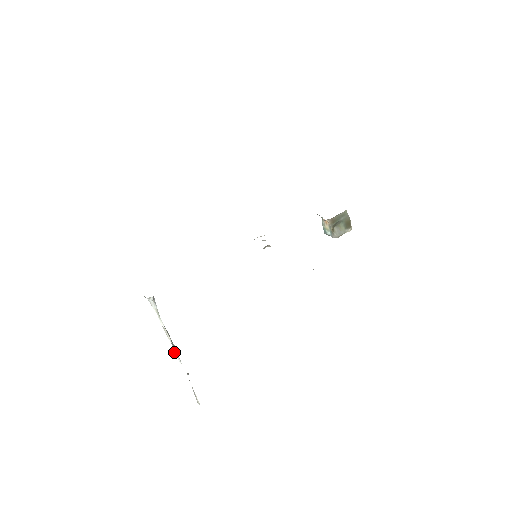
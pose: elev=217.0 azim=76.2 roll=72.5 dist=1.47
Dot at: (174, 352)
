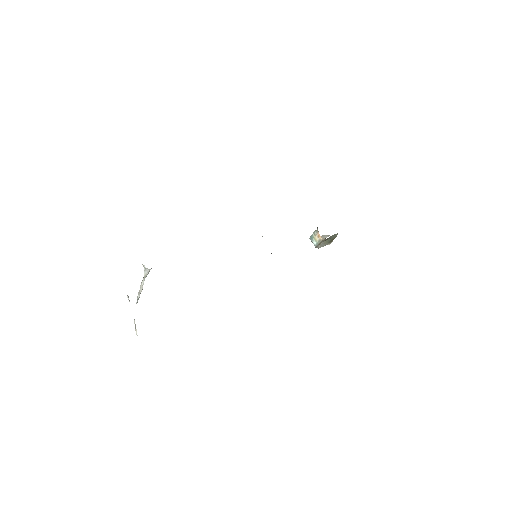
Dot at: (137, 298)
